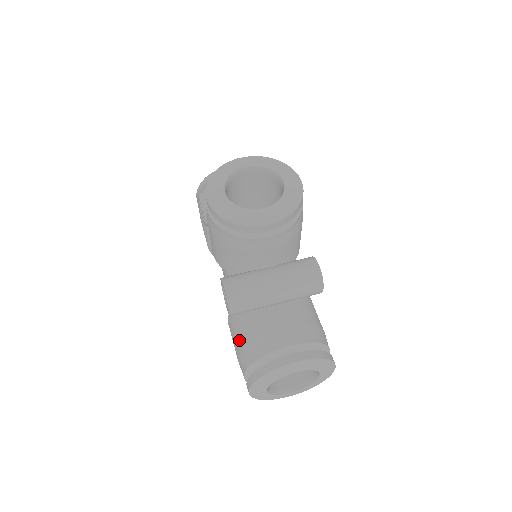
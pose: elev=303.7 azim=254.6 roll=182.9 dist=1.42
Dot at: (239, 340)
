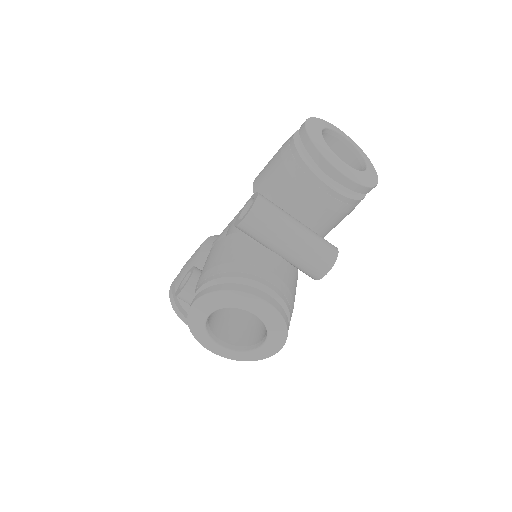
Dot at: occluded
